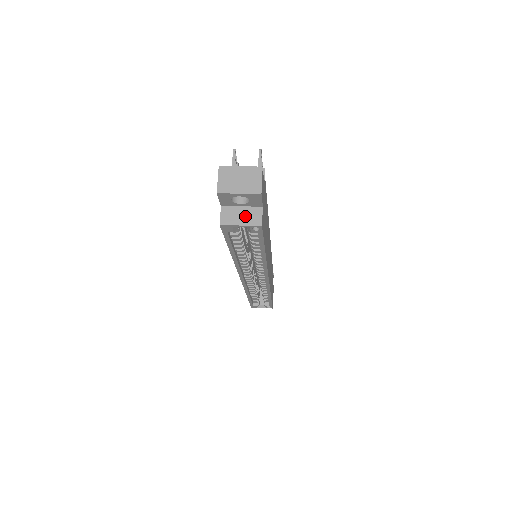
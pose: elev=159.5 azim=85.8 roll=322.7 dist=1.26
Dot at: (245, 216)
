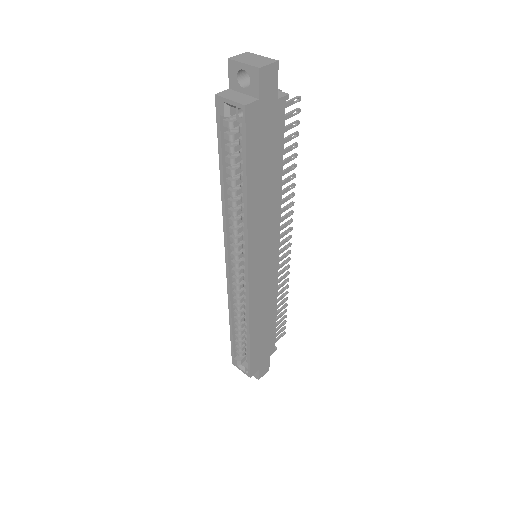
Dot at: (239, 98)
